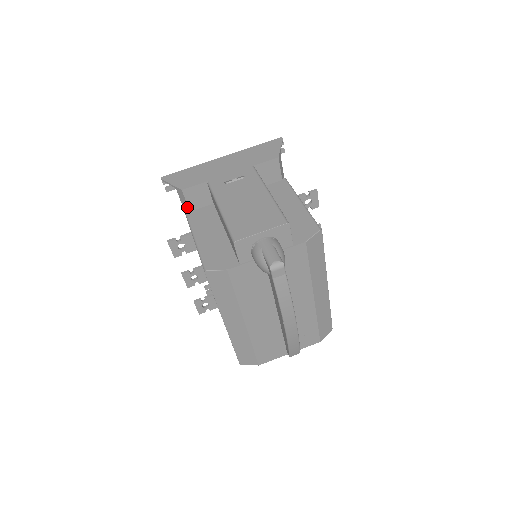
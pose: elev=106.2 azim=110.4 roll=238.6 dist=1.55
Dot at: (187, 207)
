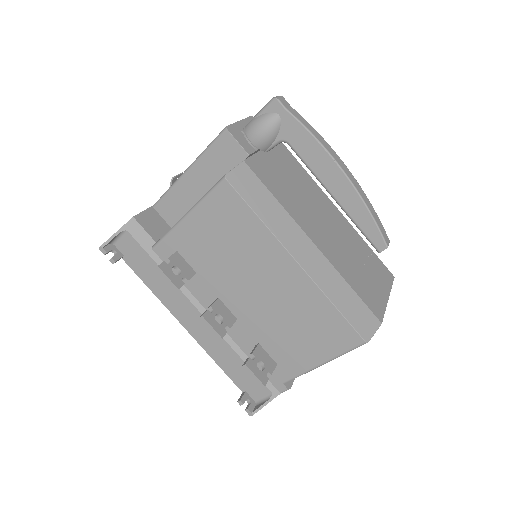
Dot at: (150, 240)
